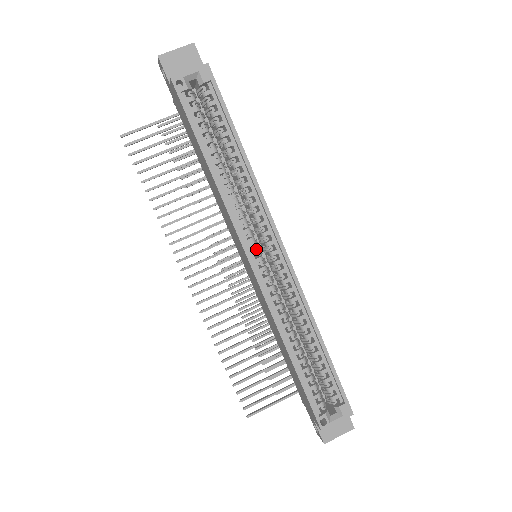
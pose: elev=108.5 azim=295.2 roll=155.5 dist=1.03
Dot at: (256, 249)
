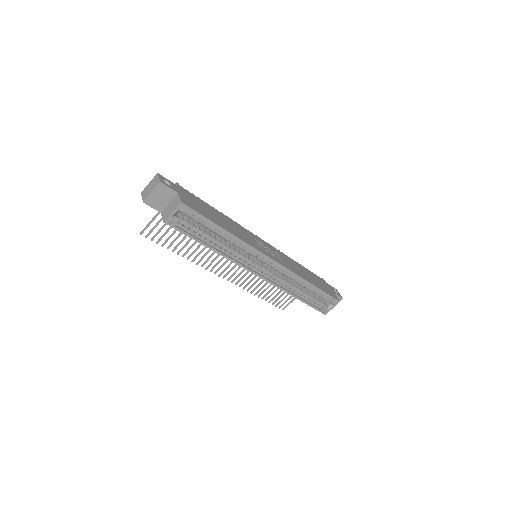
Dot at: (257, 267)
